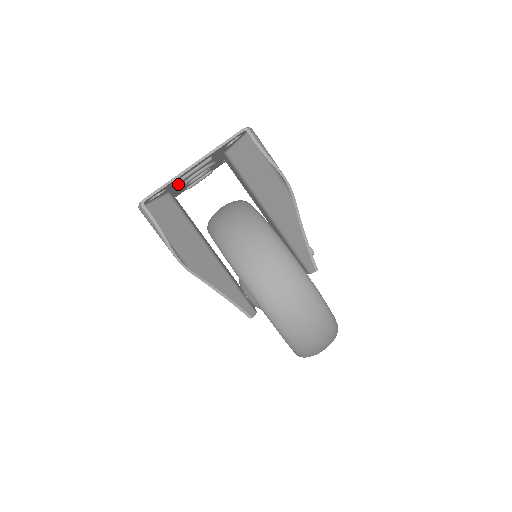
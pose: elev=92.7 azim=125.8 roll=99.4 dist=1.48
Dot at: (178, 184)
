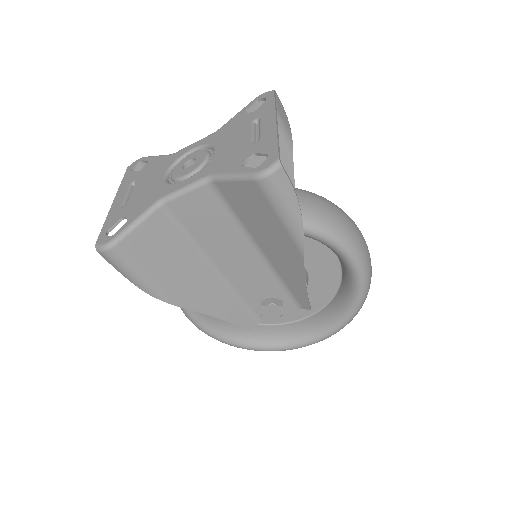
Dot at: (217, 166)
